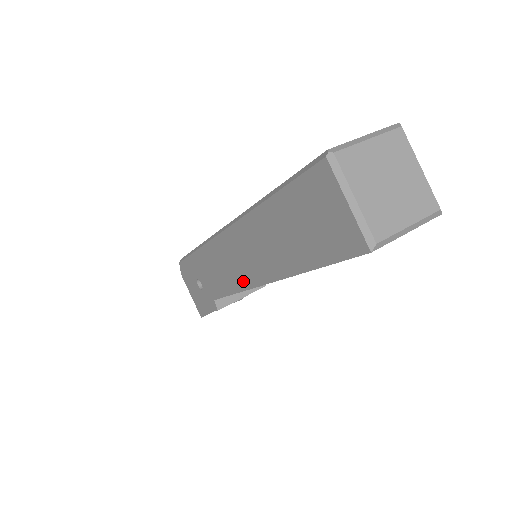
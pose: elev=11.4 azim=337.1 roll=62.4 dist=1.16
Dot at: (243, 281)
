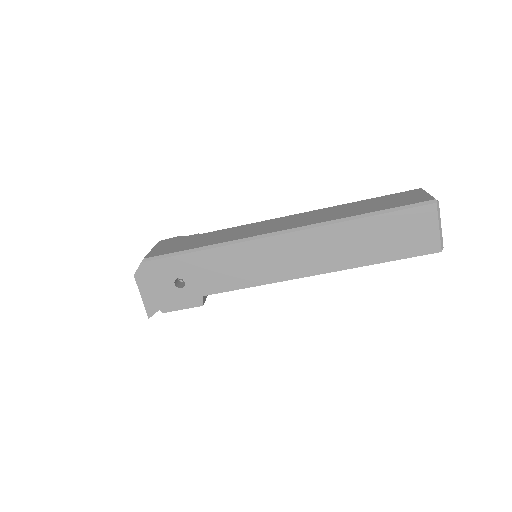
Dot at: (282, 274)
